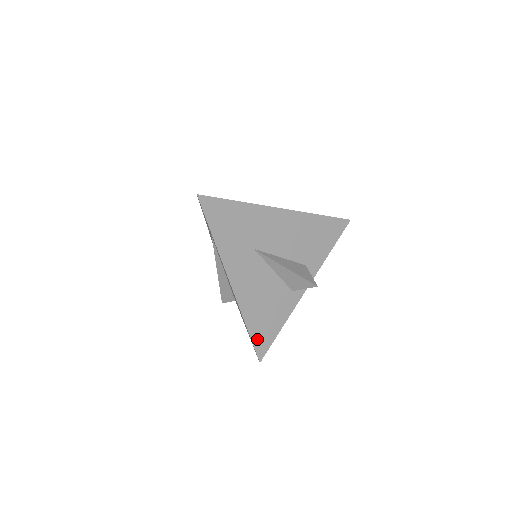
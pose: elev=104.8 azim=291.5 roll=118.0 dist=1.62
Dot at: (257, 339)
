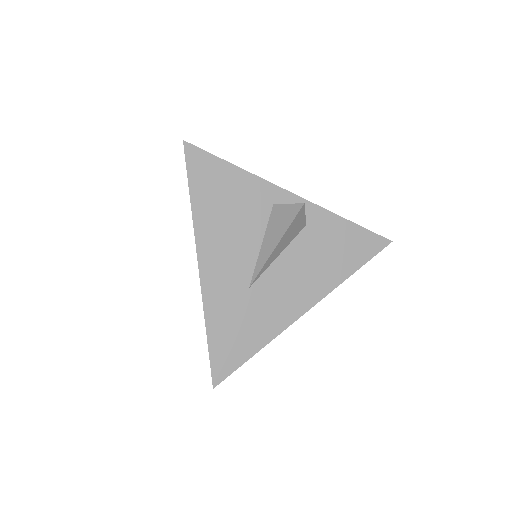
Dot at: occluded
